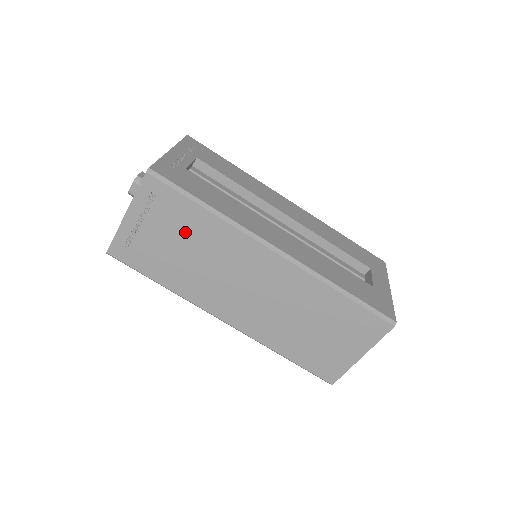
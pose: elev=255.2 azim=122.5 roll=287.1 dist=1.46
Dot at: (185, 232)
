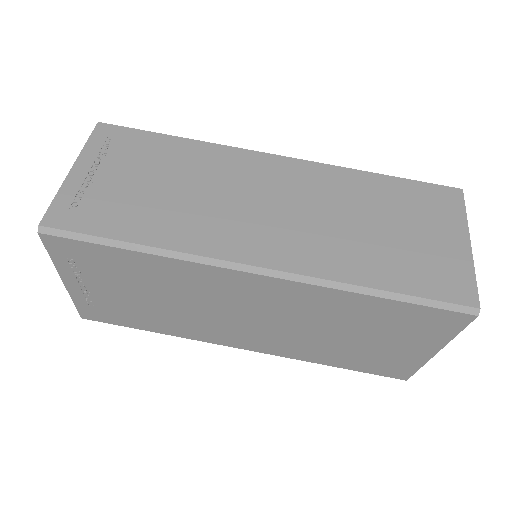
Dot at: (159, 165)
